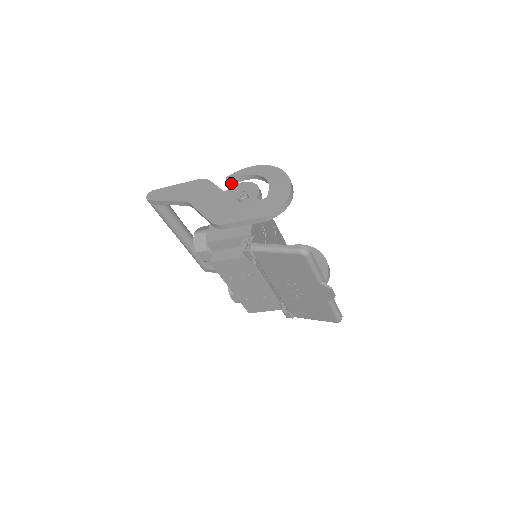
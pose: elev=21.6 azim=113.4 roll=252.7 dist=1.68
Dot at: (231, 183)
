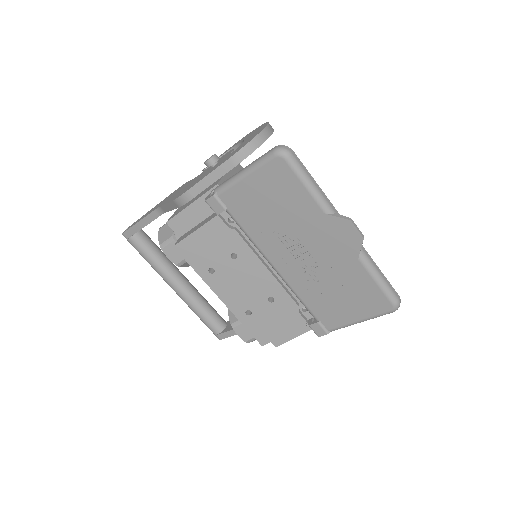
Dot at: occluded
